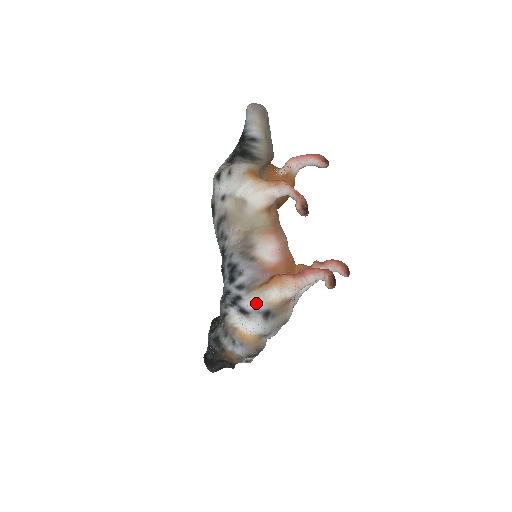
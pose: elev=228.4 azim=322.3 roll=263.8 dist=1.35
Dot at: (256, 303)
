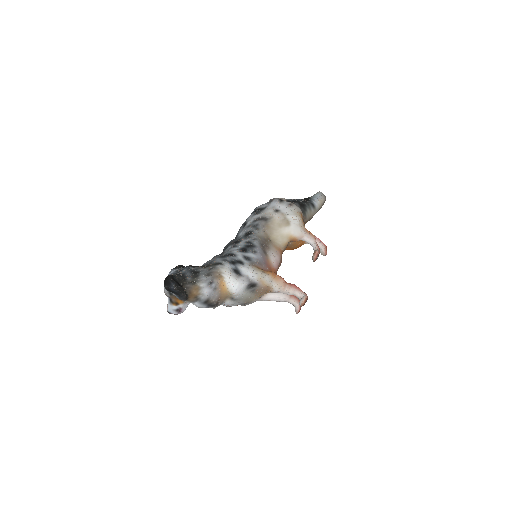
Dot at: (253, 274)
